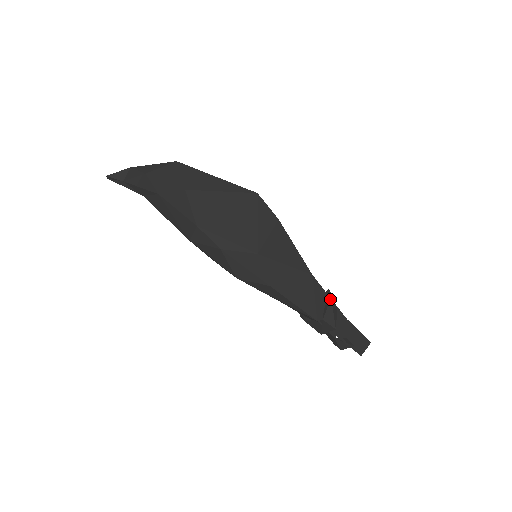
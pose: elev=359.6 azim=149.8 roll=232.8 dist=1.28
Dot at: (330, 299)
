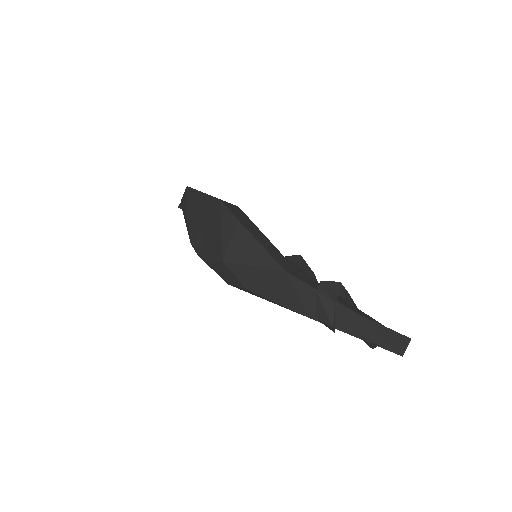
Dot at: (316, 294)
